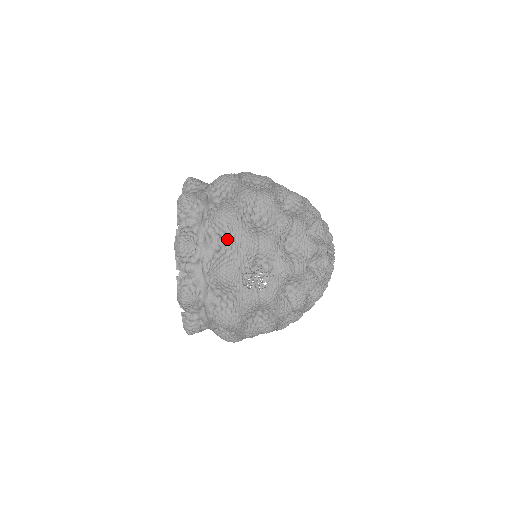
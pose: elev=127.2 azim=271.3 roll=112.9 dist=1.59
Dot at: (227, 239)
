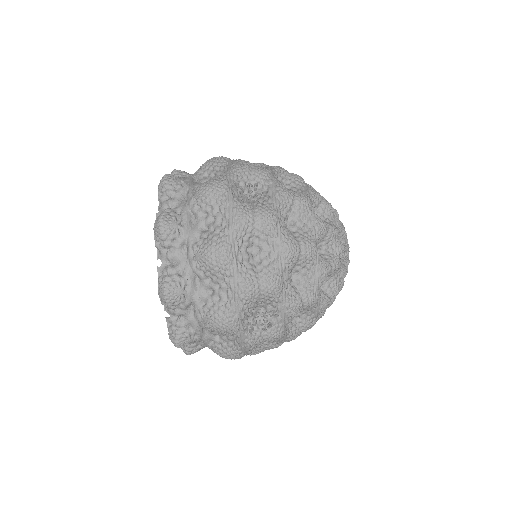
Dot at: occluded
